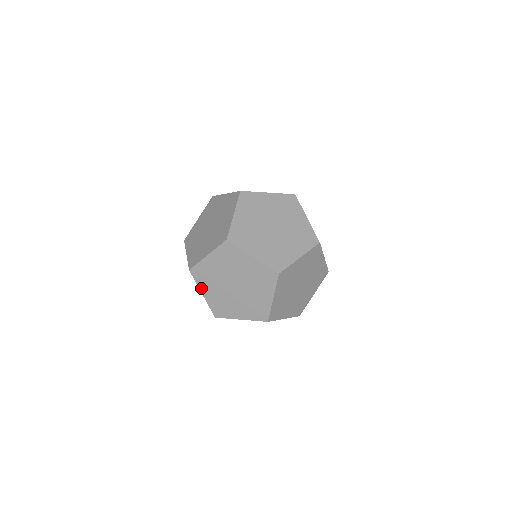
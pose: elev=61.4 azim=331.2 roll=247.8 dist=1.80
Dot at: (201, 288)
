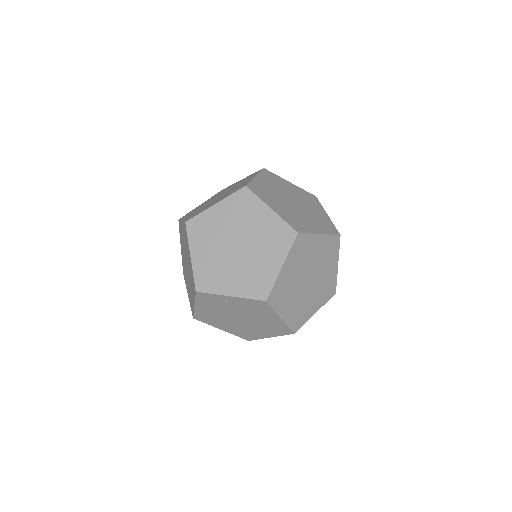
Dot at: (192, 247)
